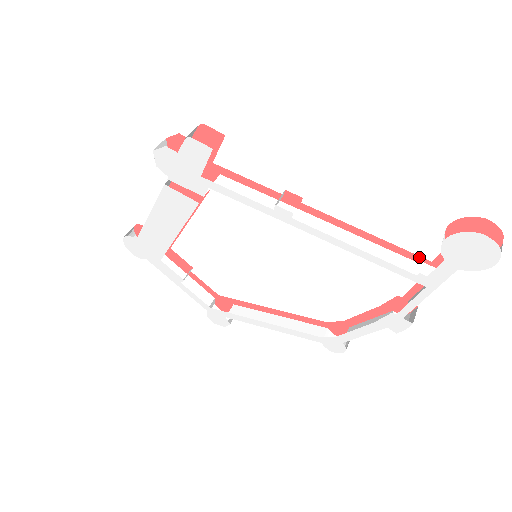
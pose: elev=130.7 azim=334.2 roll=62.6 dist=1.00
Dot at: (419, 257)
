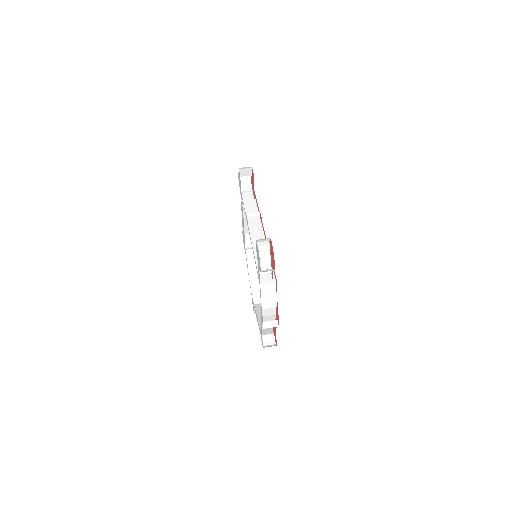
Dot at: (274, 271)
